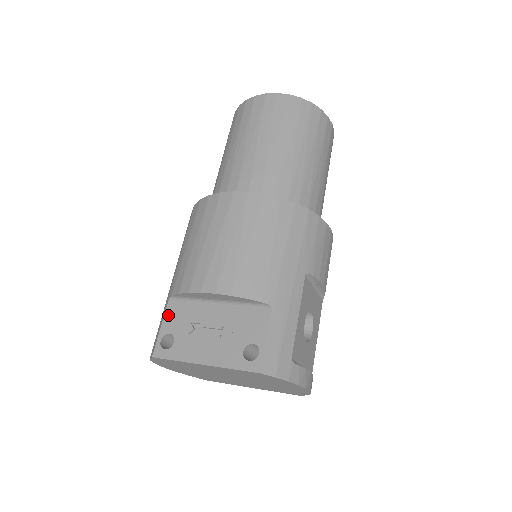
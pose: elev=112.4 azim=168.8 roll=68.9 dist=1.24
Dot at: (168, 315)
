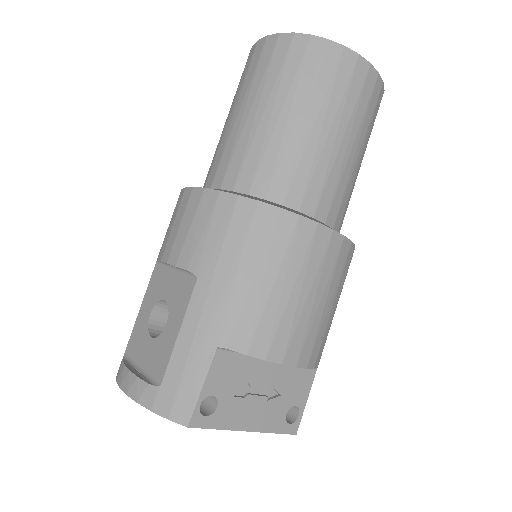
Dot at: (213, 371)
